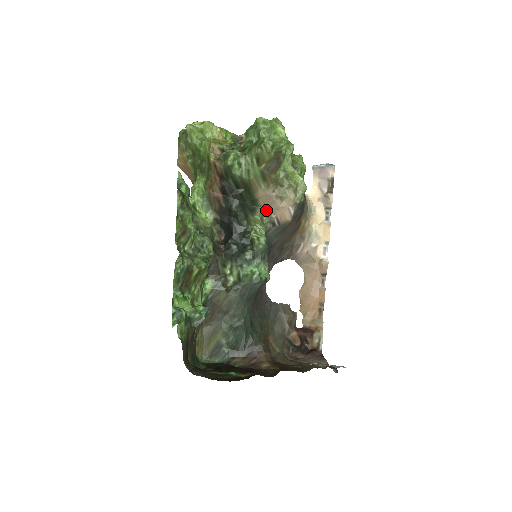
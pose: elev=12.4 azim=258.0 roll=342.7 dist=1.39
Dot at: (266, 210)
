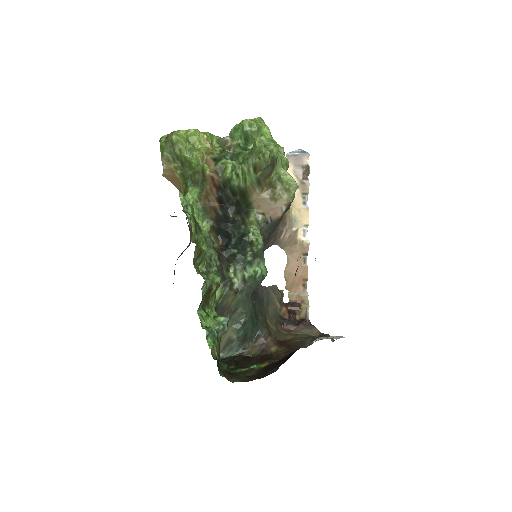
Dot at: (260, 211)
